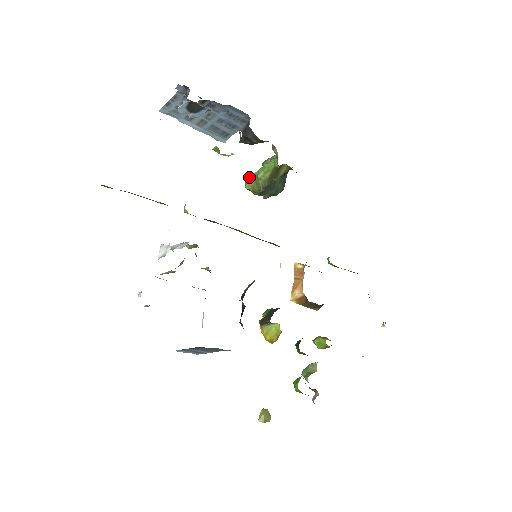
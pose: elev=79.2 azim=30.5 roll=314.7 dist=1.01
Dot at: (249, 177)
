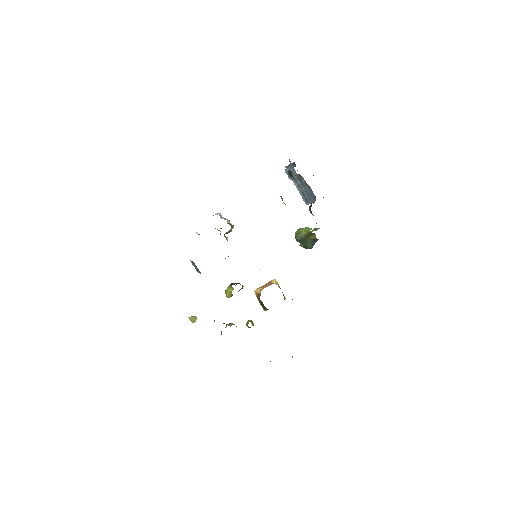
Dot at: (300, 228)
